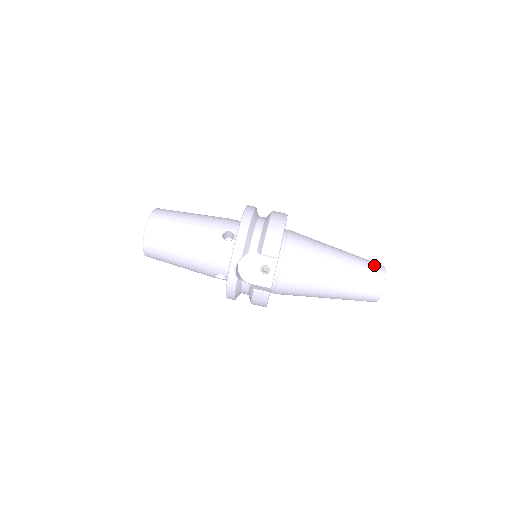
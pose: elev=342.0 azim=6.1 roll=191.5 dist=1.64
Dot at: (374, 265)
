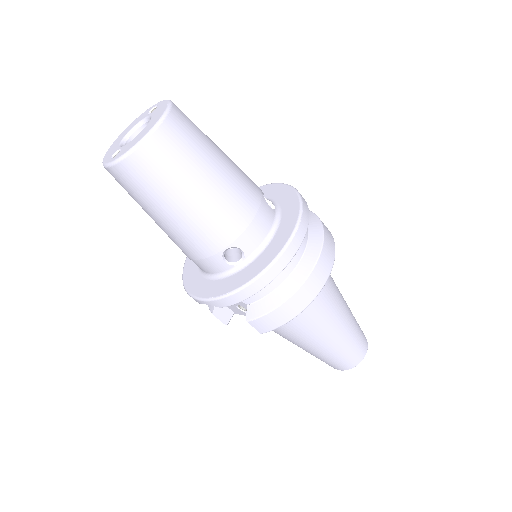
Dot at: (358, 353)
